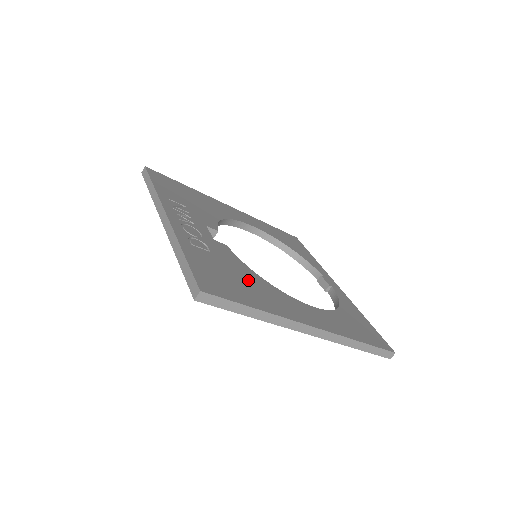
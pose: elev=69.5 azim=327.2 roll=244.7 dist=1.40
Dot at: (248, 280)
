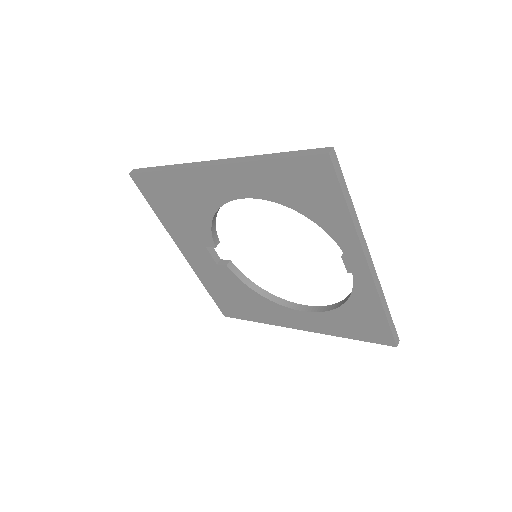
Dot at: occluded
